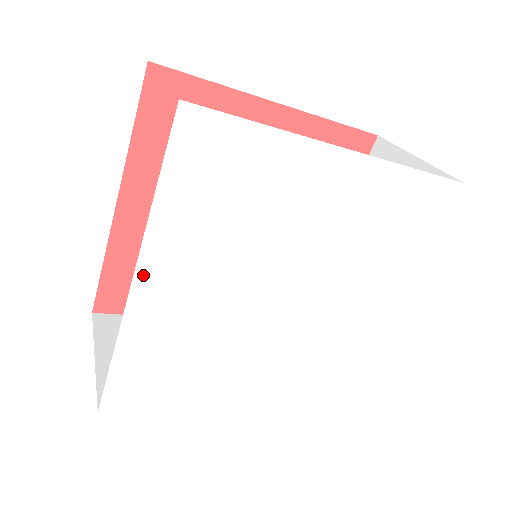
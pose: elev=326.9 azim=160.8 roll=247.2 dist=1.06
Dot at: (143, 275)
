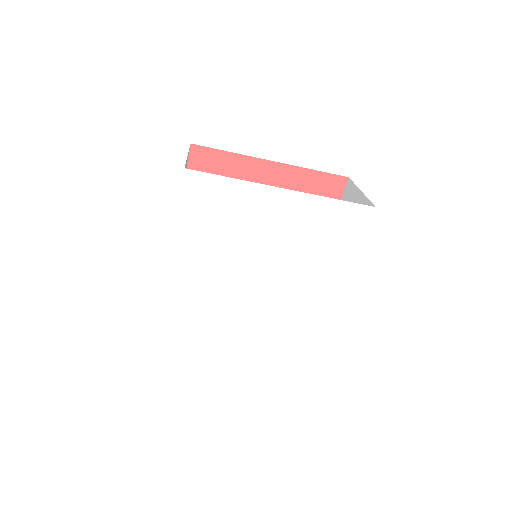
Dot at: (175, 259)
